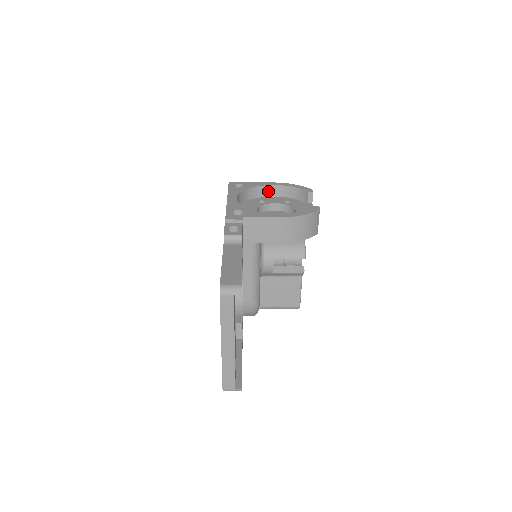
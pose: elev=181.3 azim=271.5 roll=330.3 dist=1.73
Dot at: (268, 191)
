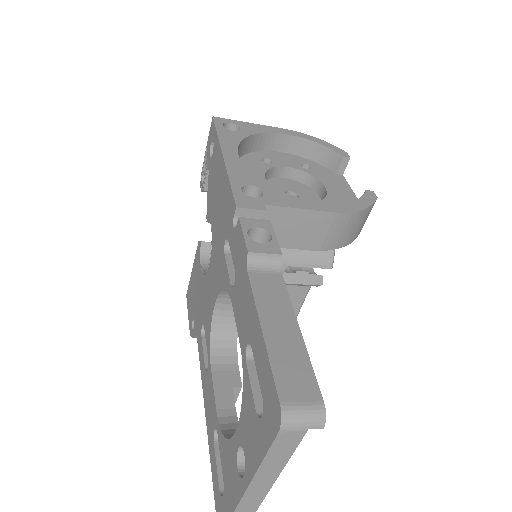
Dot at: (275, 142)
